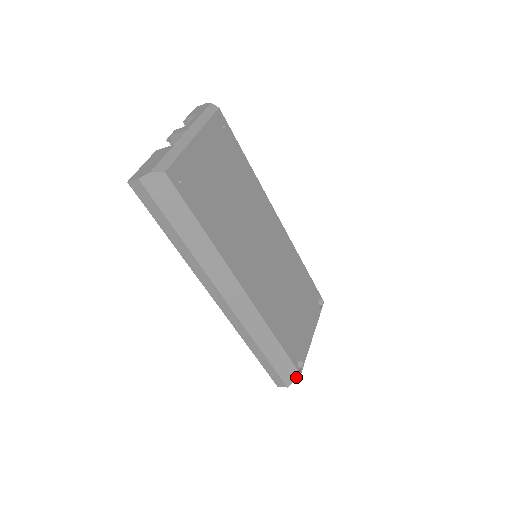
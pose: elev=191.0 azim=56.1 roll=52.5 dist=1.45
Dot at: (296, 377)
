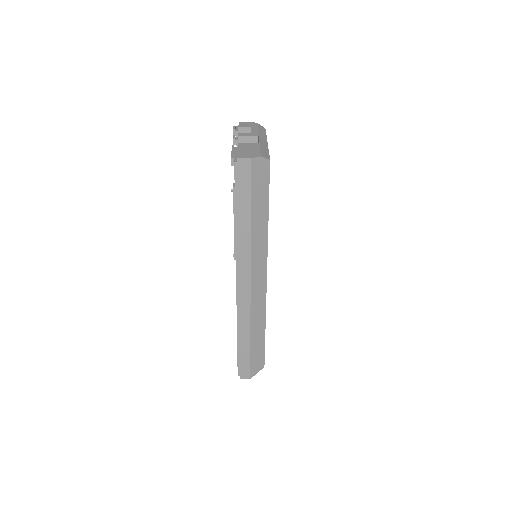
Dot at: (260, 369)
